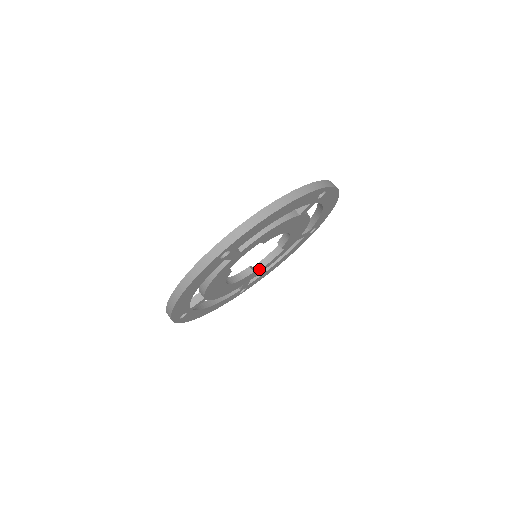
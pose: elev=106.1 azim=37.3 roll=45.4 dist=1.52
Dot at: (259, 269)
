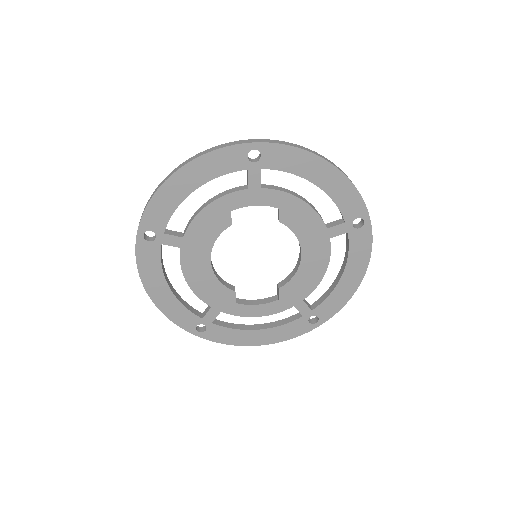
Dot at: (240, 303)
